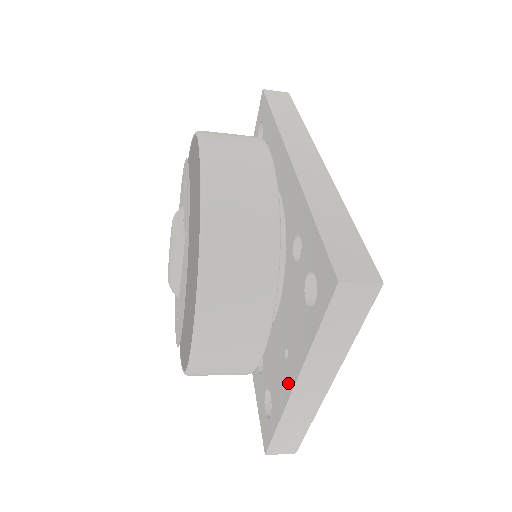
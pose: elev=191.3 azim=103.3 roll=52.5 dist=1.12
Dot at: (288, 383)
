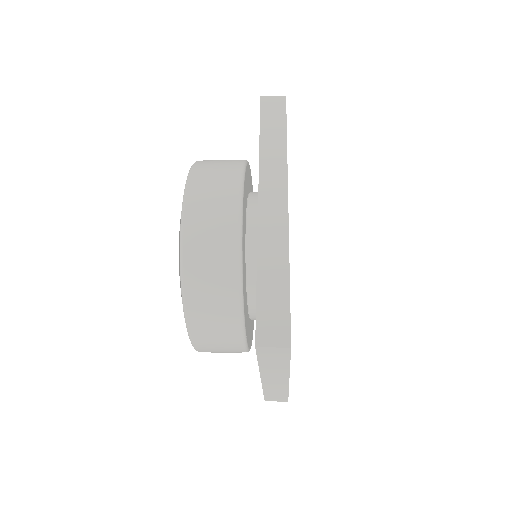
Dot at: occluded
